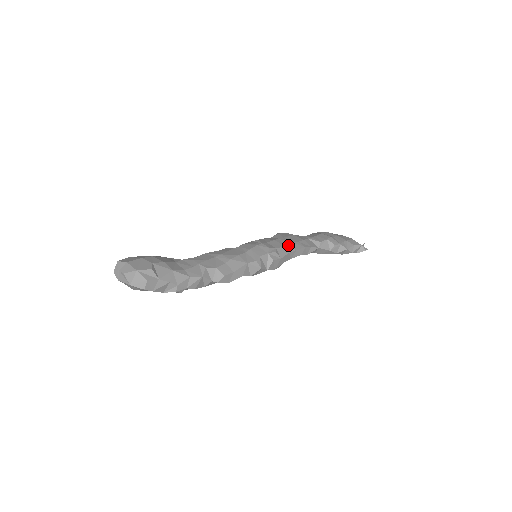
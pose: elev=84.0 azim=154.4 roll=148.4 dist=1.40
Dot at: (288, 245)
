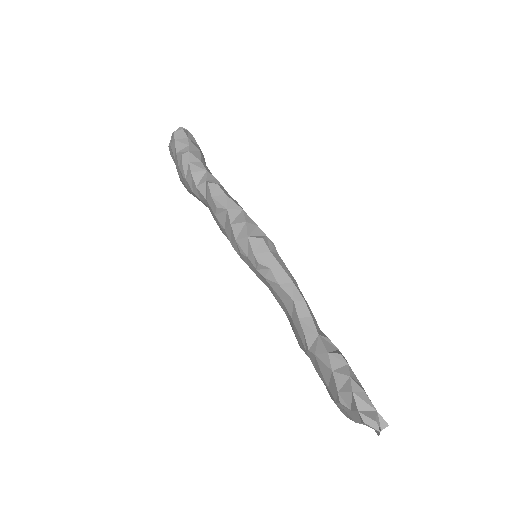
Dot at: occluded
